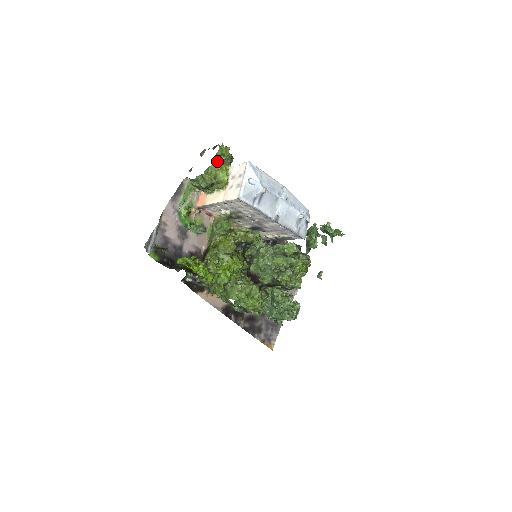
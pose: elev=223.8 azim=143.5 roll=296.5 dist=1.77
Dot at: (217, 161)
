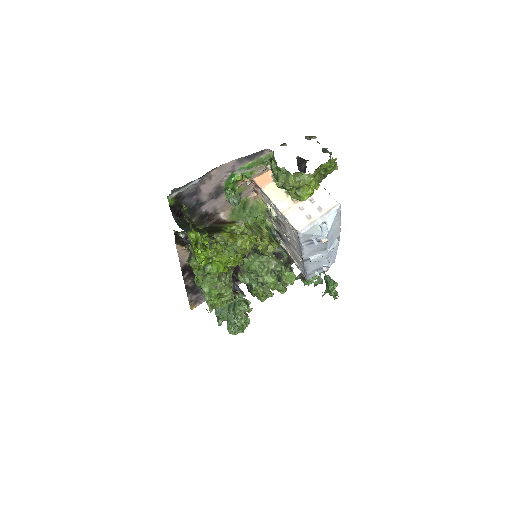
Dot at: (315, 175)
